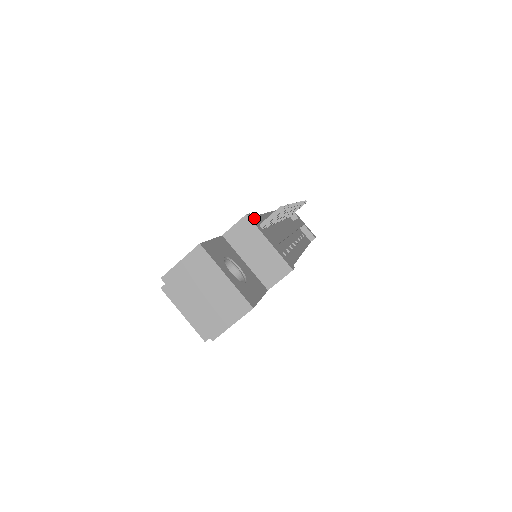
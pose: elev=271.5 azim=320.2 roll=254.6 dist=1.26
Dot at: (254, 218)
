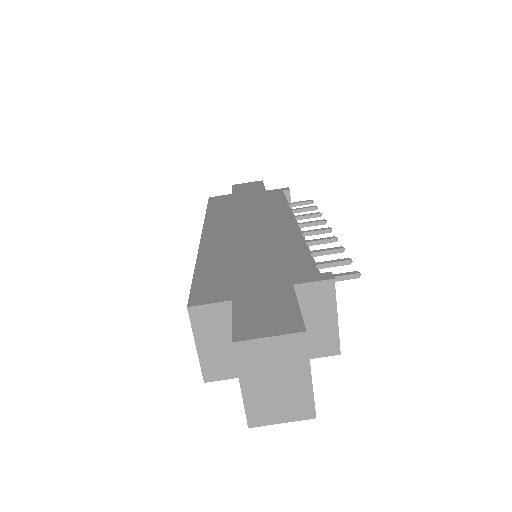
Dot at: (309, 253)
